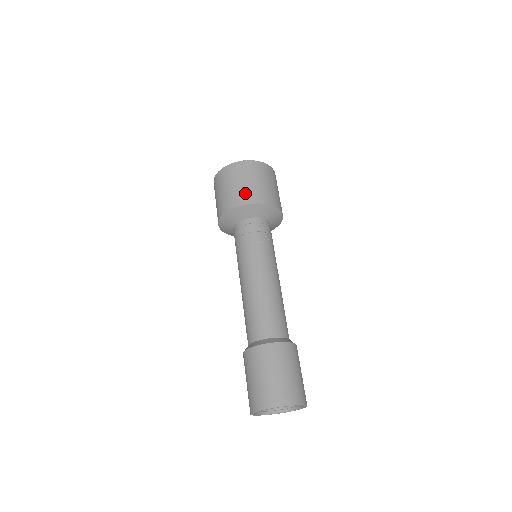
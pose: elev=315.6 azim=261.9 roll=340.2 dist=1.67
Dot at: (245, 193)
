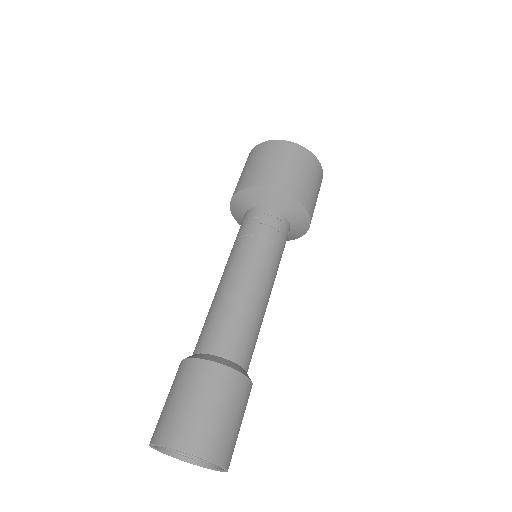
Dot at: (258, 174)
